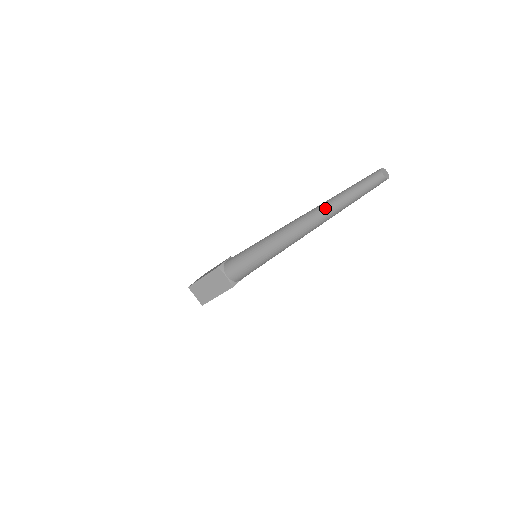
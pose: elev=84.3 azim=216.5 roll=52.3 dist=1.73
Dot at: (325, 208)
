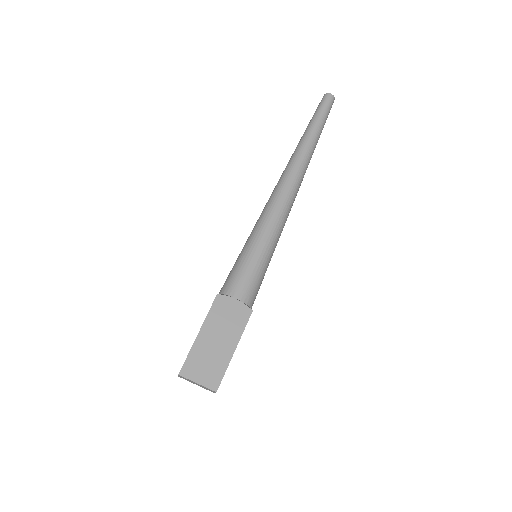
Dot at: (304, 143)
